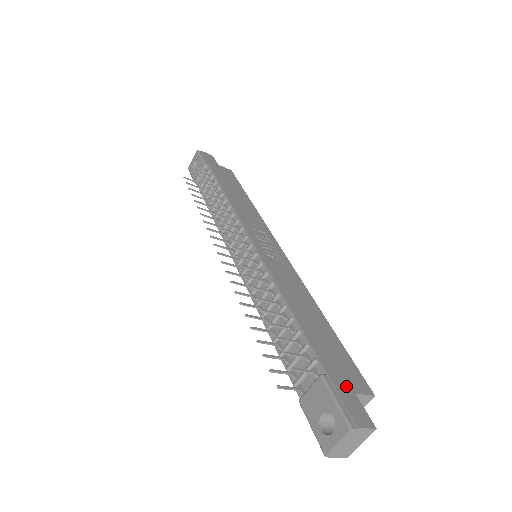
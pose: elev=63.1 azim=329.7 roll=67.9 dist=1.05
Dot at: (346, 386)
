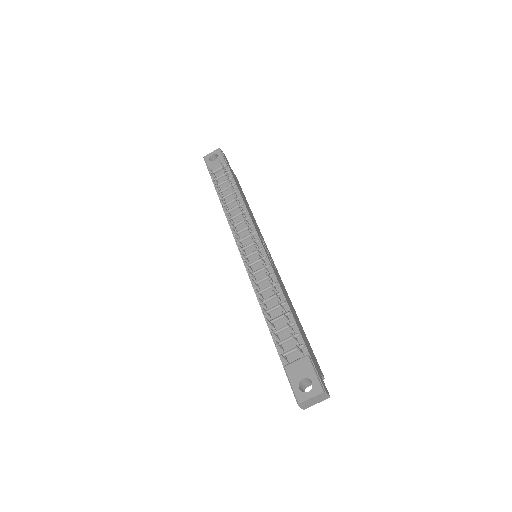
Dot at: (317, 367)
